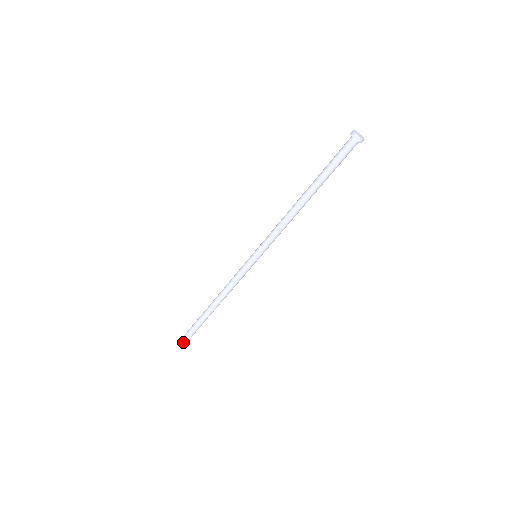
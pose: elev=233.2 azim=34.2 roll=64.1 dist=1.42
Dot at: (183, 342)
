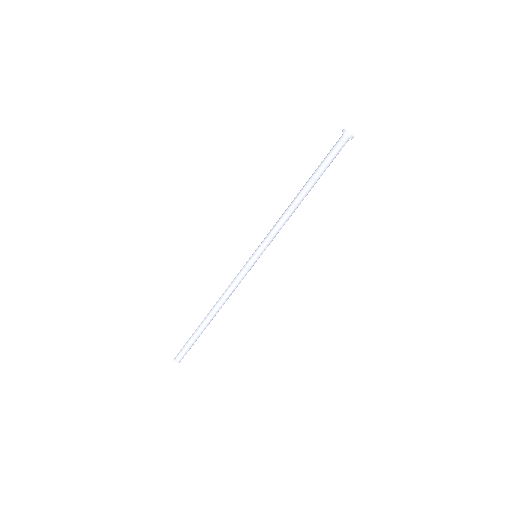
Dot at: (180, 355)
